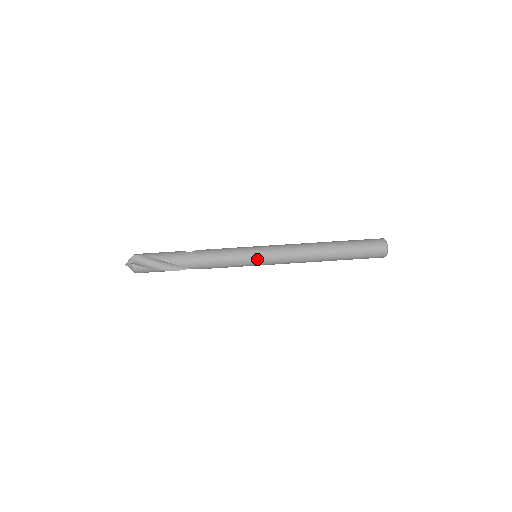
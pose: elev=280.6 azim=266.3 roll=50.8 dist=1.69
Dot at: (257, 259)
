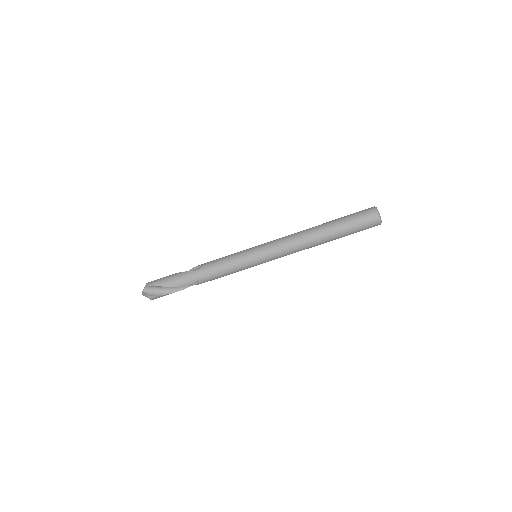
Dot at: (258, 262)
